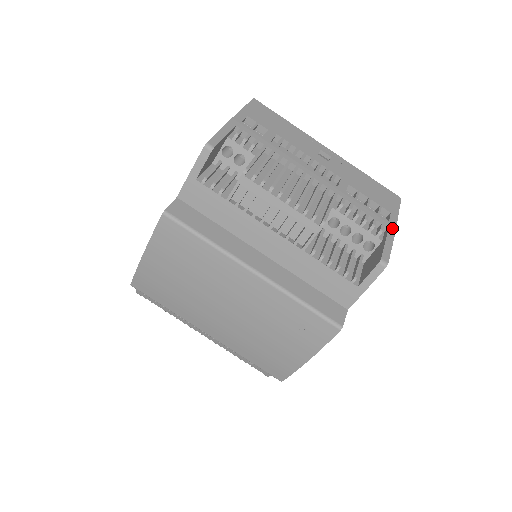
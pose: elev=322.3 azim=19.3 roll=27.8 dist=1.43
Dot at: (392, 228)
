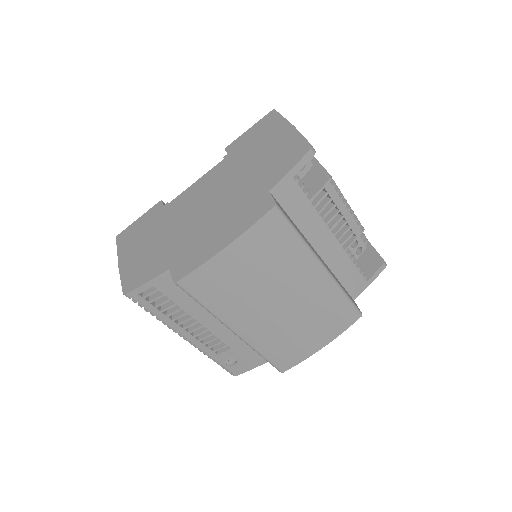
Dot at: occluded
